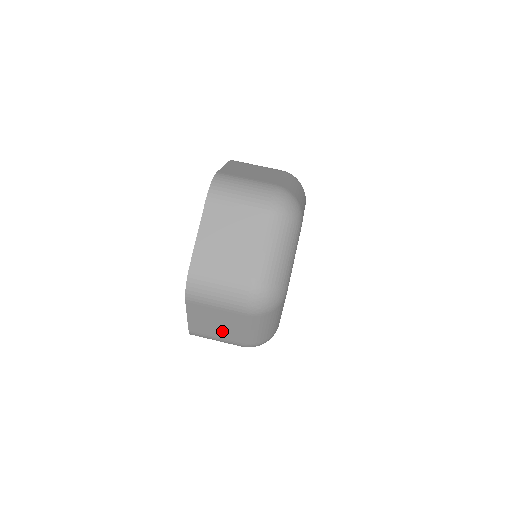
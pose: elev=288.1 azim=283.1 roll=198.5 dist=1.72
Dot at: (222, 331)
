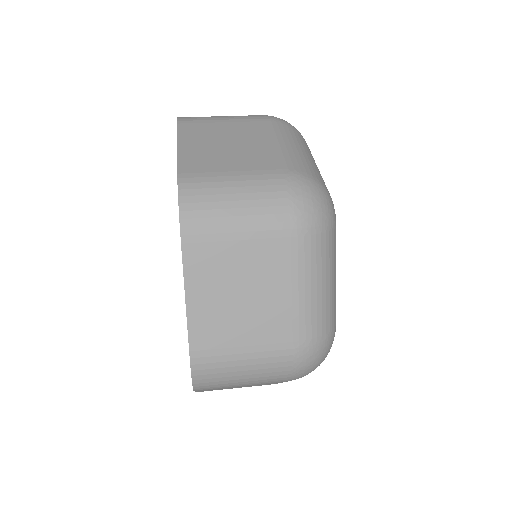
Dot at: (240, 156)
